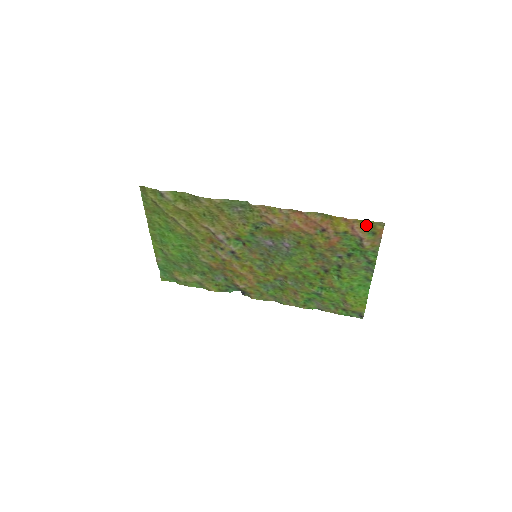
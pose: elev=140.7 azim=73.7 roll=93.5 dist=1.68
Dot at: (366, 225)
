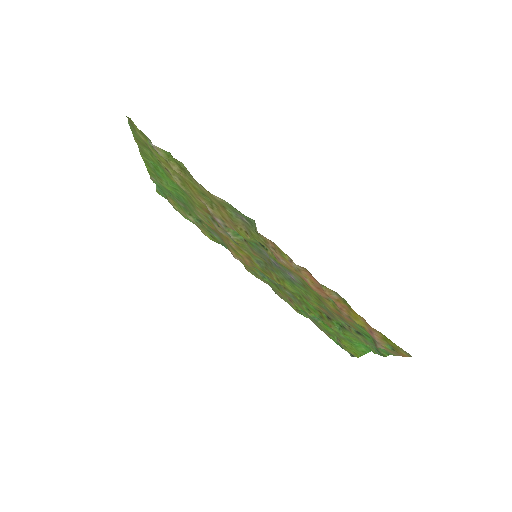
Dot at: (389, 341)
